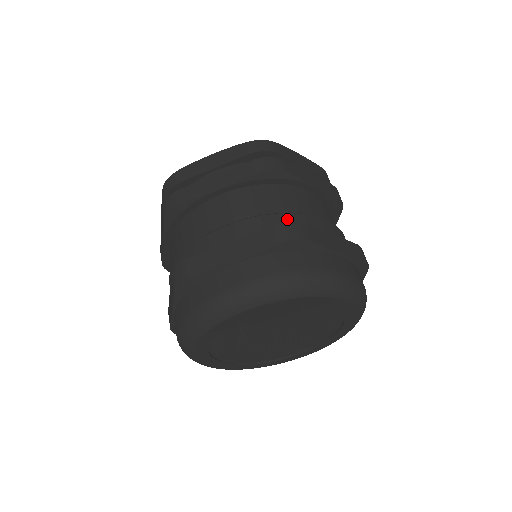
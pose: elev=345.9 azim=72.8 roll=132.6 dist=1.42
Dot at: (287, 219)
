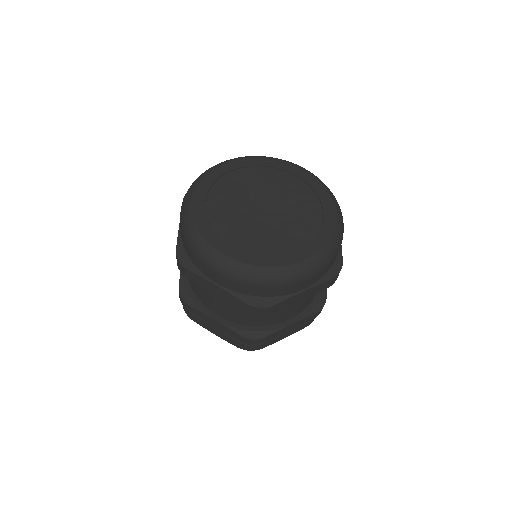
Dot at: occluded
